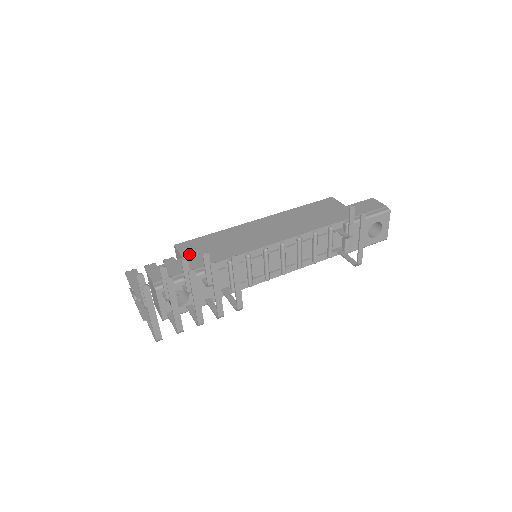
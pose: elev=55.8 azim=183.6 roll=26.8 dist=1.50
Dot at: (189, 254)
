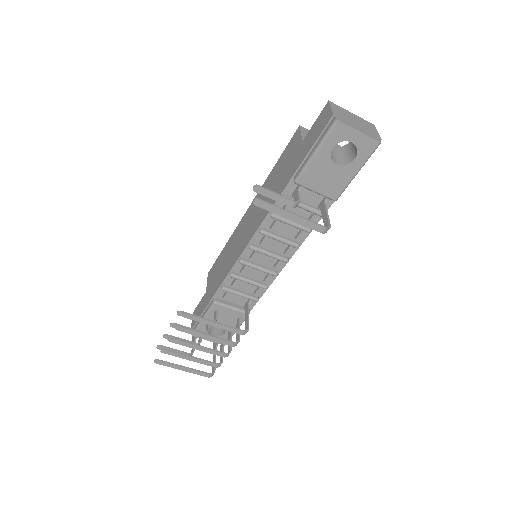
Dot at: (209, 285)
